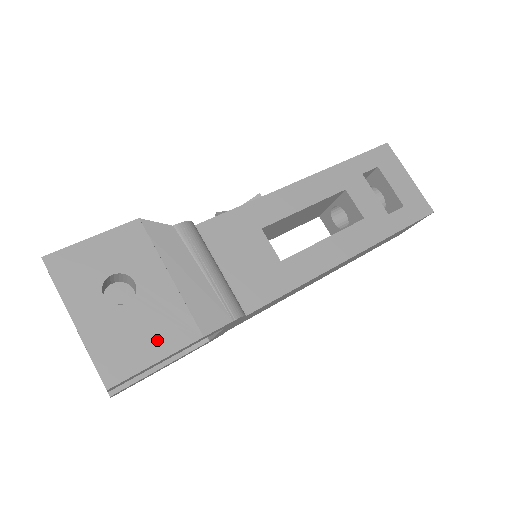
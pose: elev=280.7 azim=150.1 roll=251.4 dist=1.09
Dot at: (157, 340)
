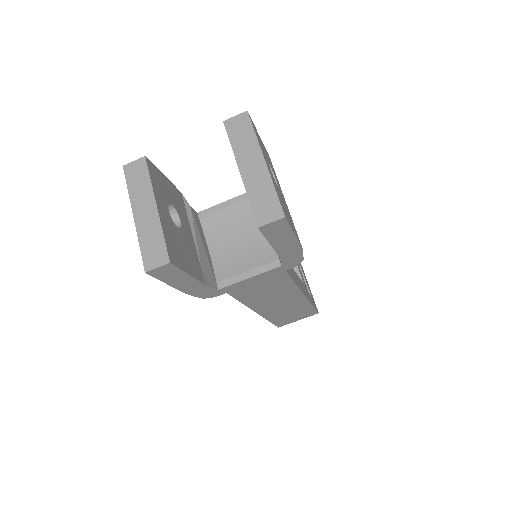
Dot at: (291, 222)
